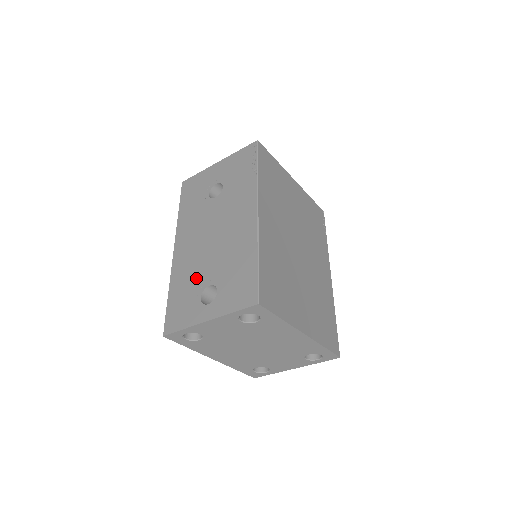
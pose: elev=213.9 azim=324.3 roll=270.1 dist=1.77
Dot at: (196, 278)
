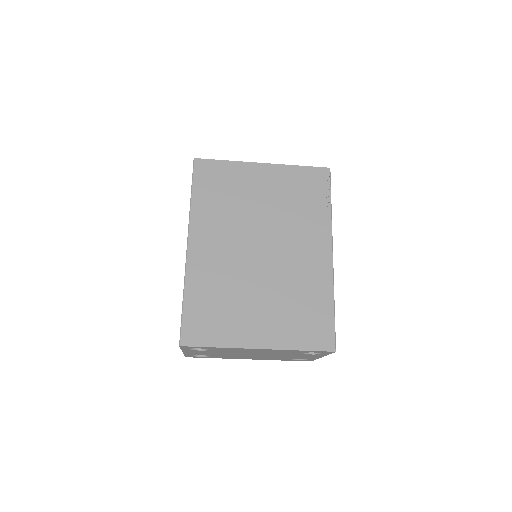
Dot at: occluded
